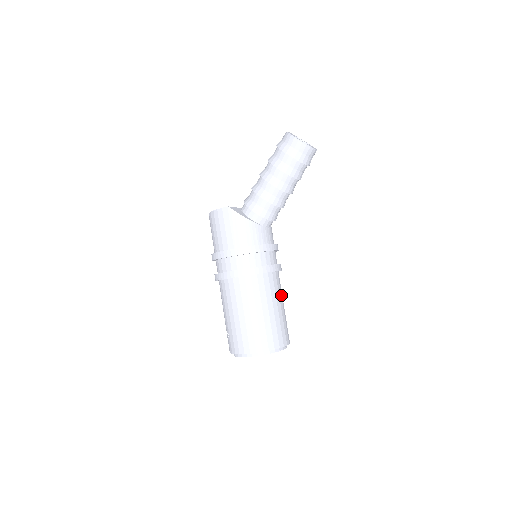
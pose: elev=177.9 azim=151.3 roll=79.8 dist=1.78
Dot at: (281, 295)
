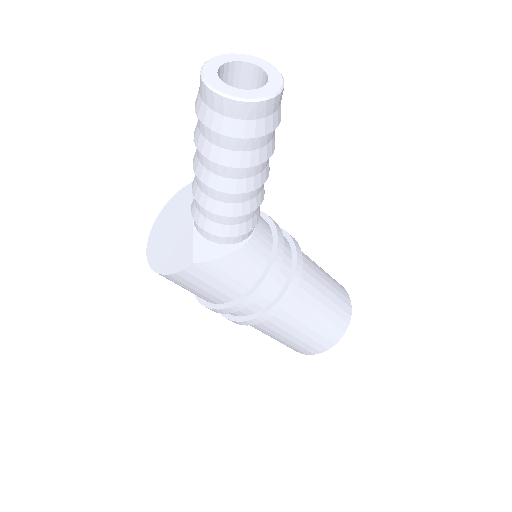
Dot at: (314, 266)
